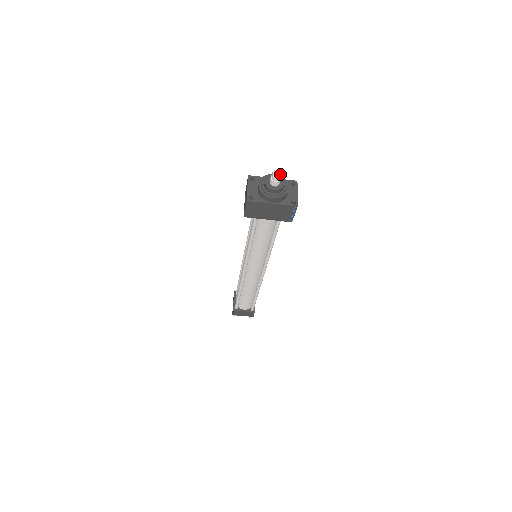
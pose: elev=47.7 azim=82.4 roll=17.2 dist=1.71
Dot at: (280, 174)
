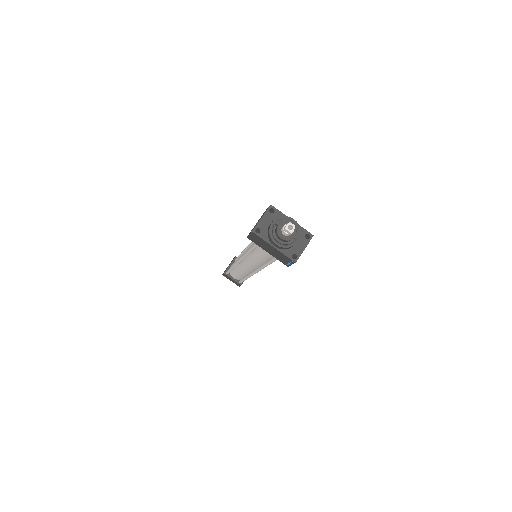
Dot at: (293, 229)
